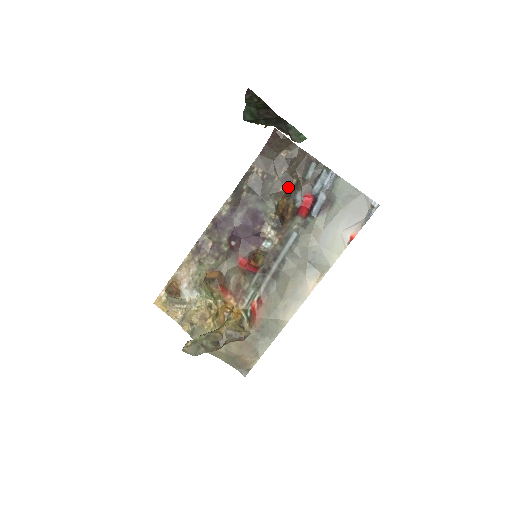
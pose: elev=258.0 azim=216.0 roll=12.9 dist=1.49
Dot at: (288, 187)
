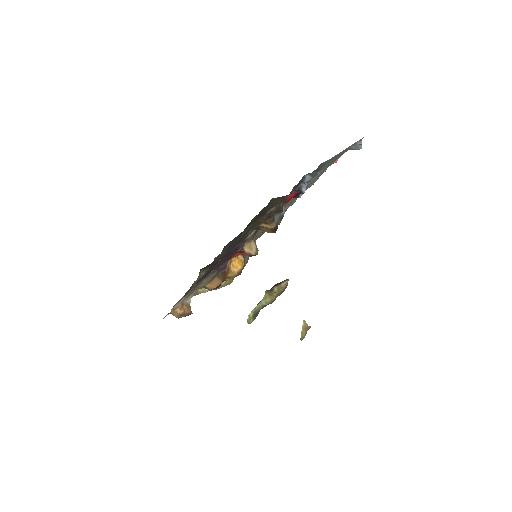
Dot at: (264, 215)
